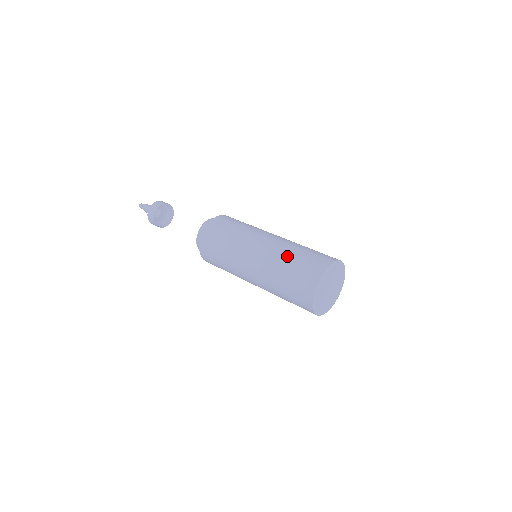
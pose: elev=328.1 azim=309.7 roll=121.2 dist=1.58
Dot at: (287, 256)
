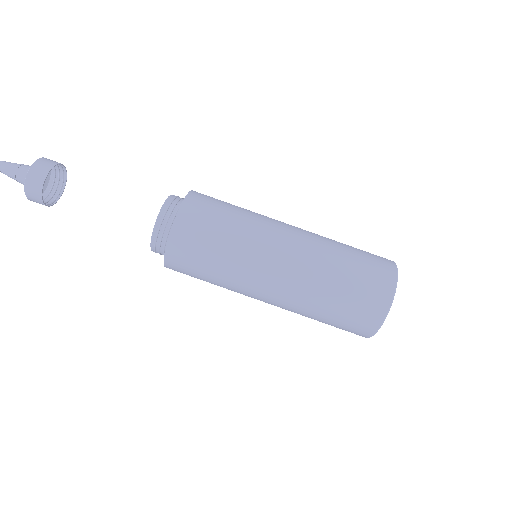
Dot at: (336, 260)
